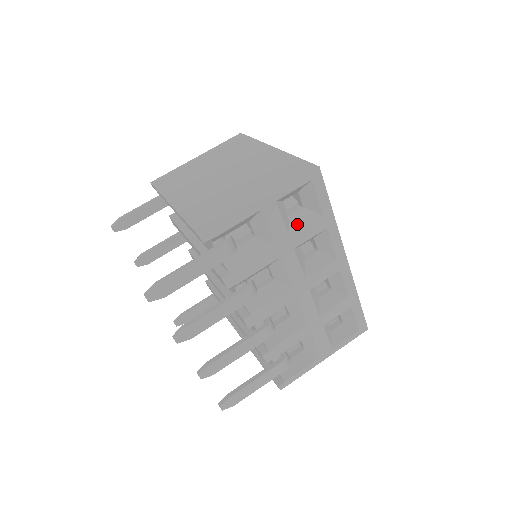
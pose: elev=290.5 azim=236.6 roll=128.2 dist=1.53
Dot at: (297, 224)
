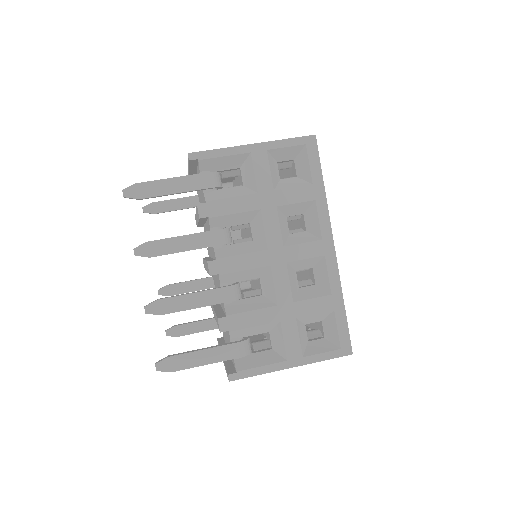
Dot at: (285, 185)
